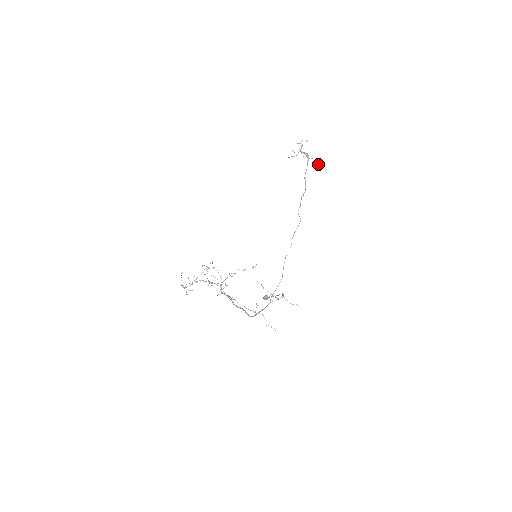
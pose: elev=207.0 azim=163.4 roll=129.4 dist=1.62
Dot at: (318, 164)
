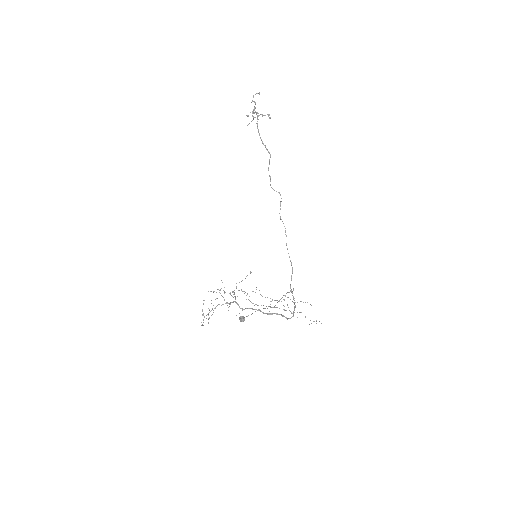
Dot at: (269, 118)
